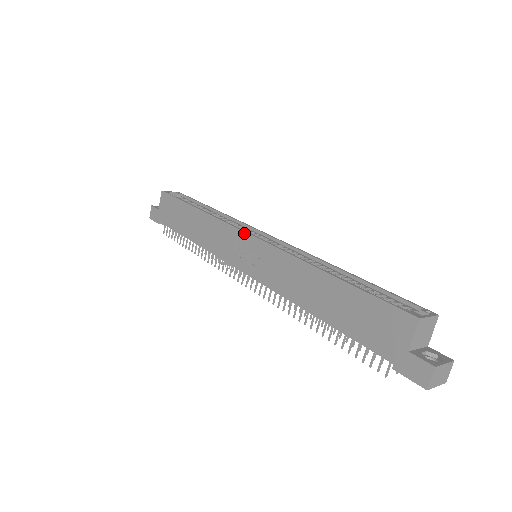
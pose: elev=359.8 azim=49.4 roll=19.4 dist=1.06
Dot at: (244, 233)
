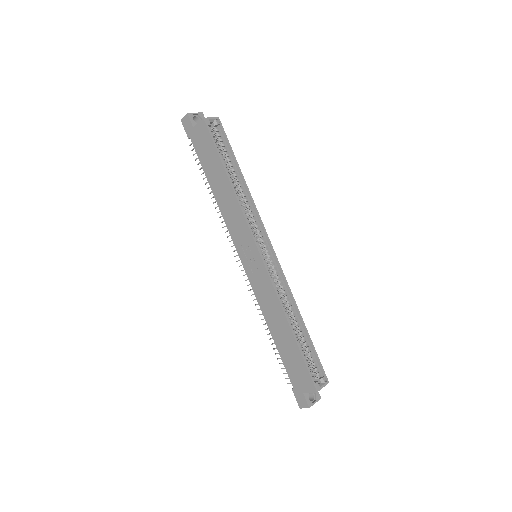
Dot at: (256, 247)
